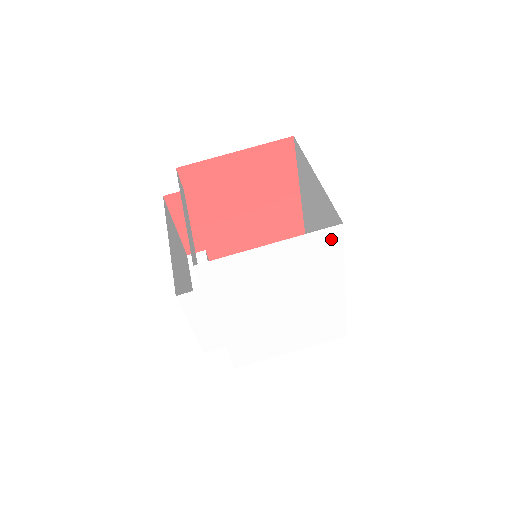
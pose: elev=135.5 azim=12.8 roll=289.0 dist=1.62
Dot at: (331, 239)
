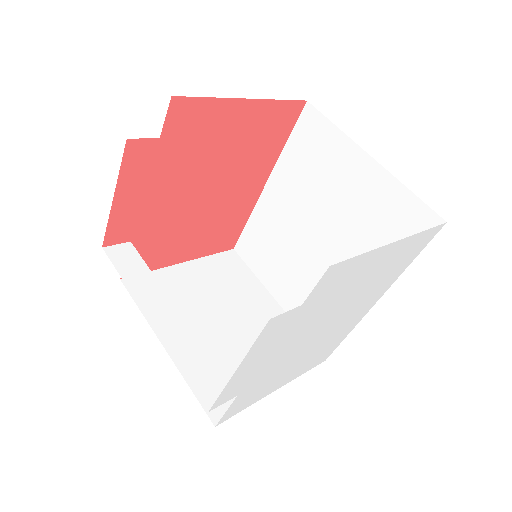
Dot at: (425, 240)
